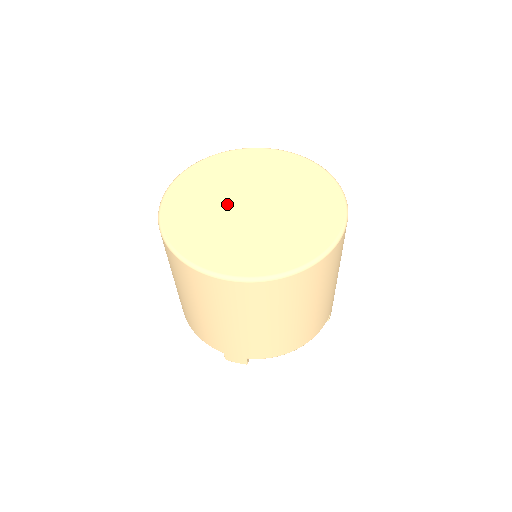
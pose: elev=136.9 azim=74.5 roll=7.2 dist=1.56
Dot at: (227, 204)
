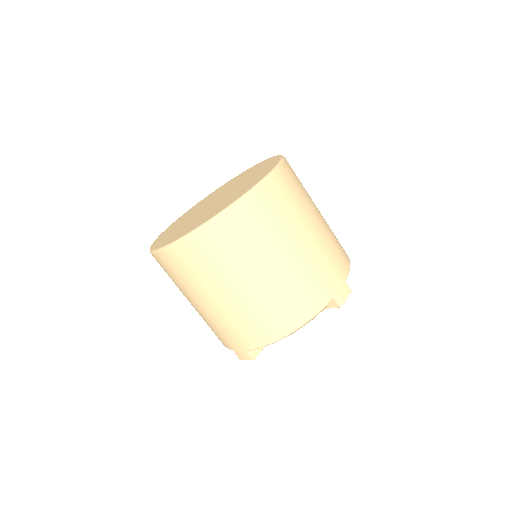
Dot at: (200, 209)
